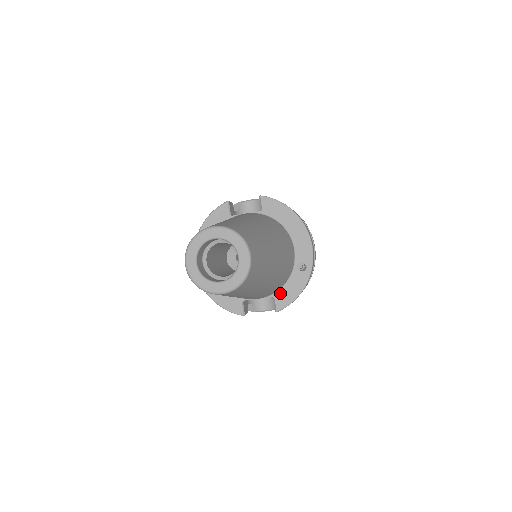
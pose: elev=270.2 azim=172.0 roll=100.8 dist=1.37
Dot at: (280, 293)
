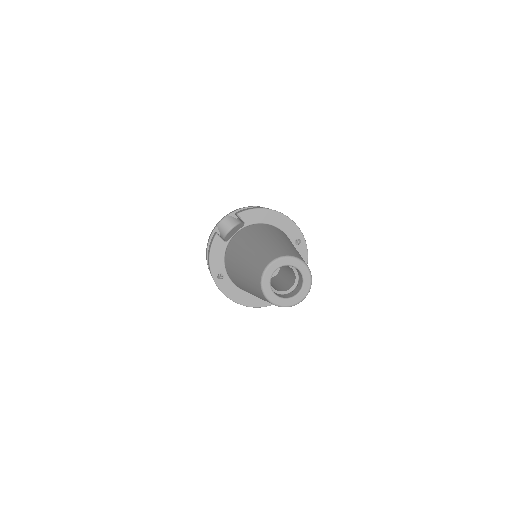
Dot at: occluded
